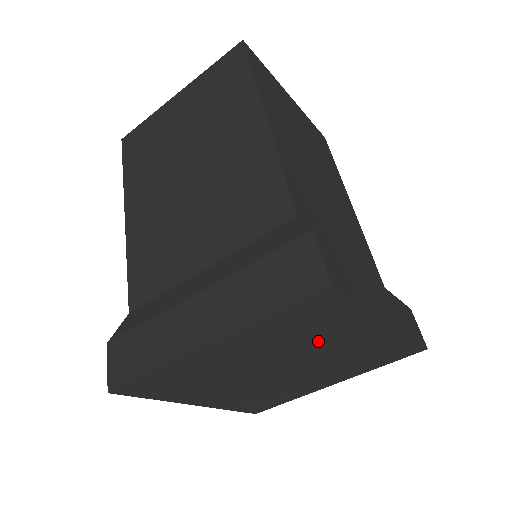
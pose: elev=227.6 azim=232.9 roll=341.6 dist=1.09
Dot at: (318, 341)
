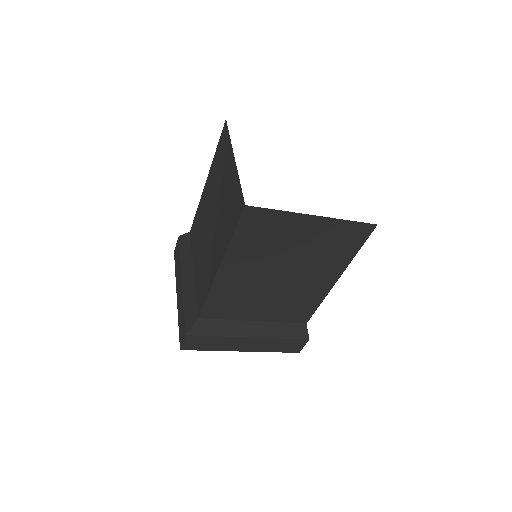
Dot at: occluded
